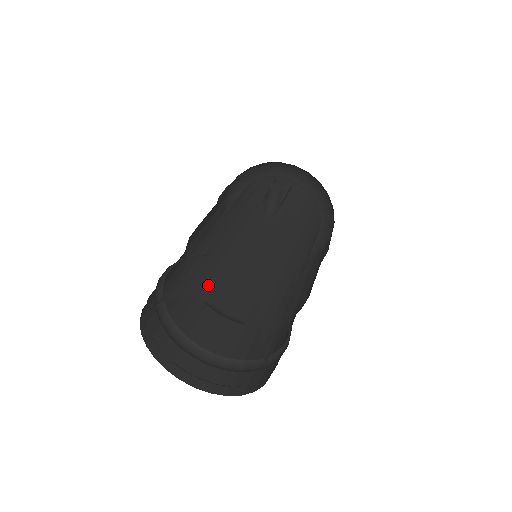
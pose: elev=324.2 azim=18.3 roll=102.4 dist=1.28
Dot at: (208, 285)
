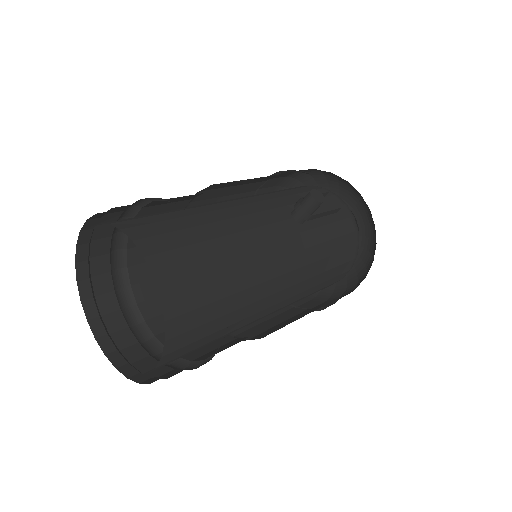
Dot at: (159, 237)
